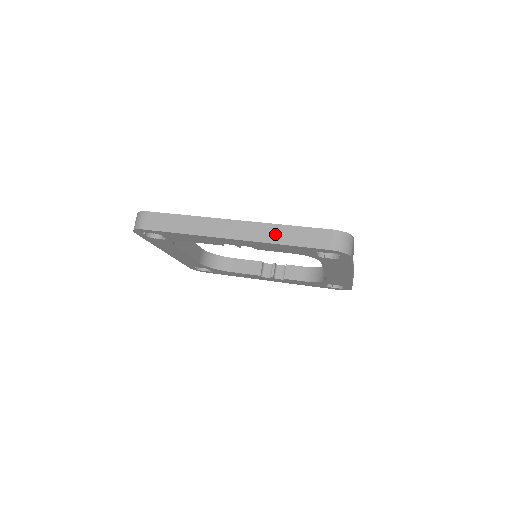
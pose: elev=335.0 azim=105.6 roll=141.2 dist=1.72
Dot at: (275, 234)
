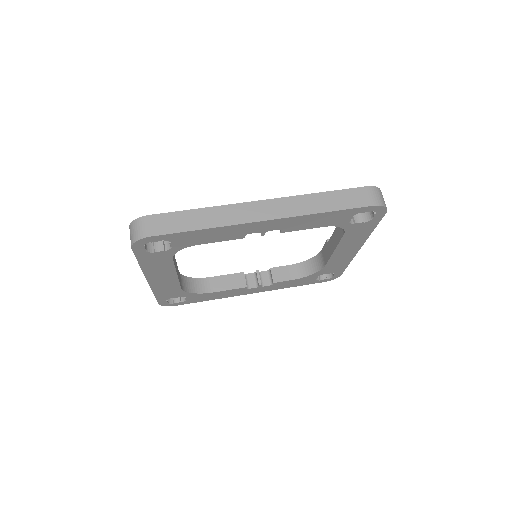
Dot at: (311, 204)
